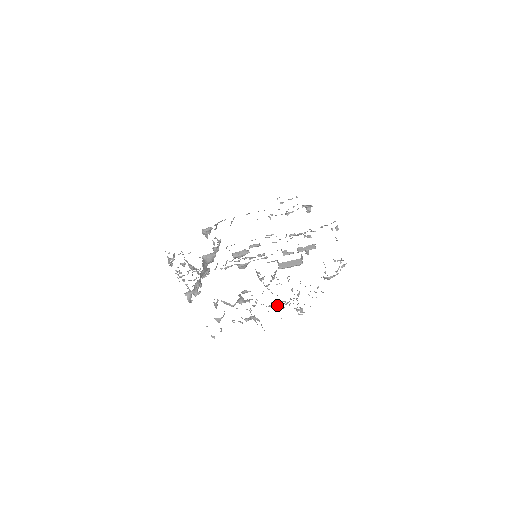
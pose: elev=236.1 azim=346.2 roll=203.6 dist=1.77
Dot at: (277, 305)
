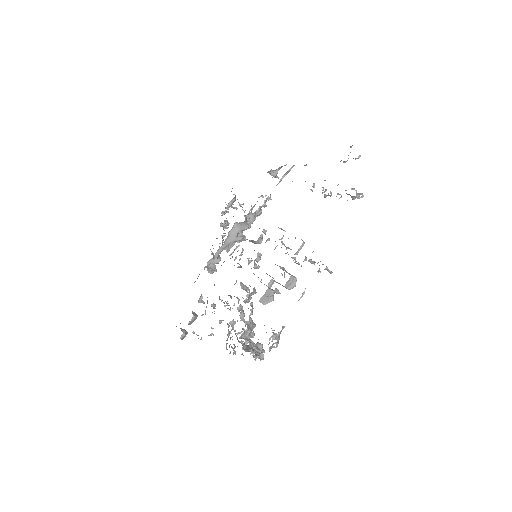
Dot at: (238, 333)
